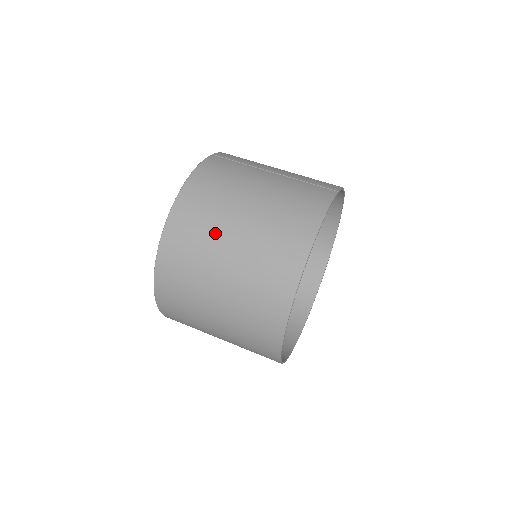
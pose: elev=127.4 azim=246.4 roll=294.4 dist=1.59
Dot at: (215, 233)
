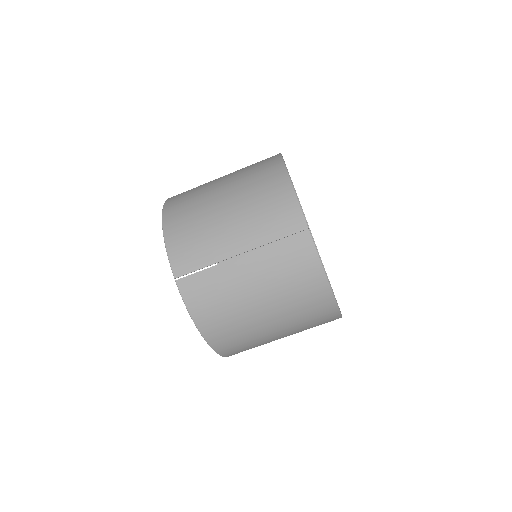
Dot at: (258, 335)
